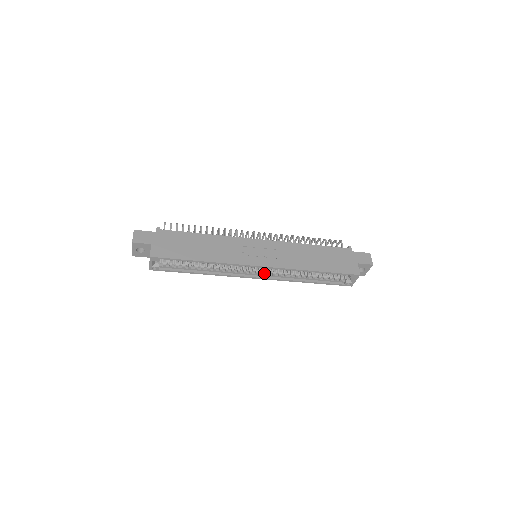
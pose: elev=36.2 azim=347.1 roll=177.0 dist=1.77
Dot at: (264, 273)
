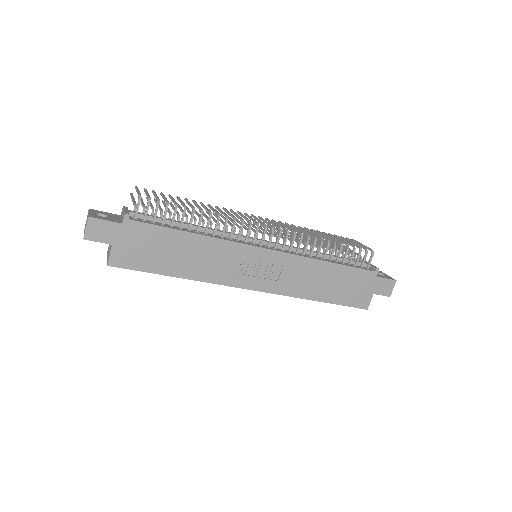
Dot at: occluded
